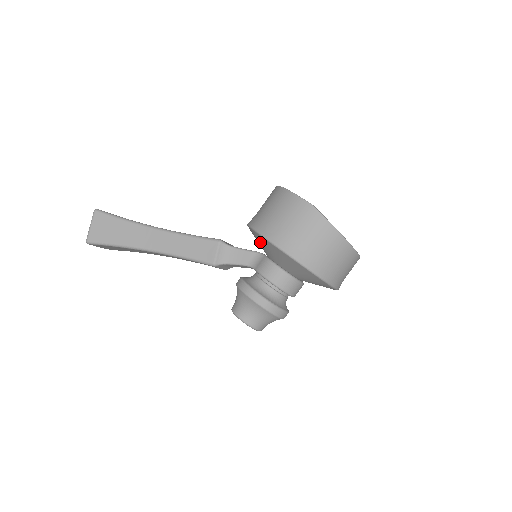
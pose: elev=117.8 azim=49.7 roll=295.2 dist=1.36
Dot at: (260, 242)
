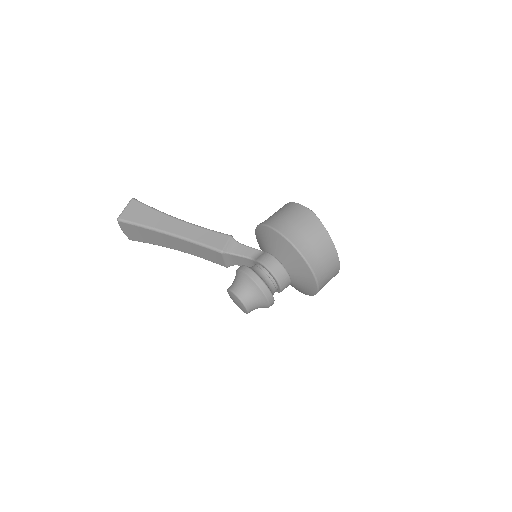
Dot at: (265, 237)
